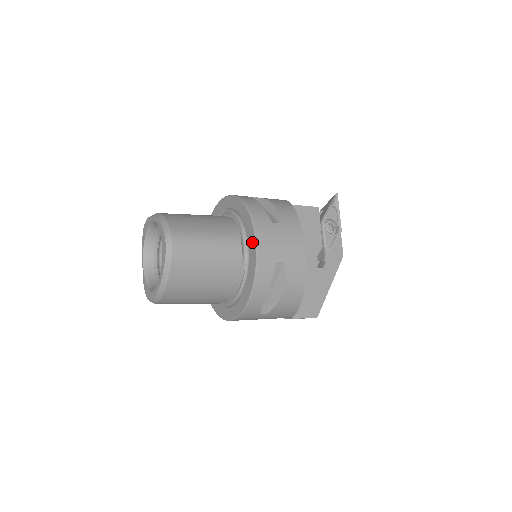
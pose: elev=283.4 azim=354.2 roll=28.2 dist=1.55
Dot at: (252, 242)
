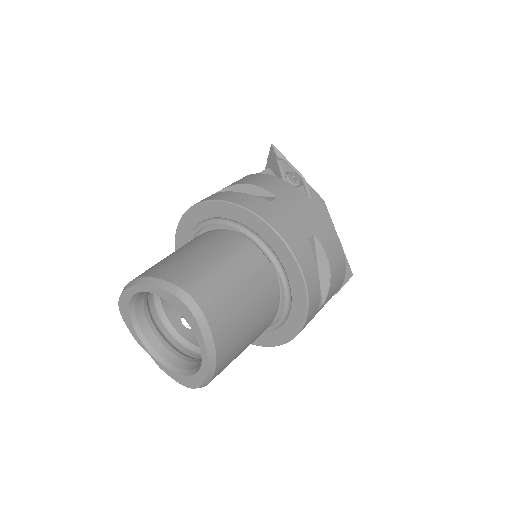
Dot at: (270, 236)
